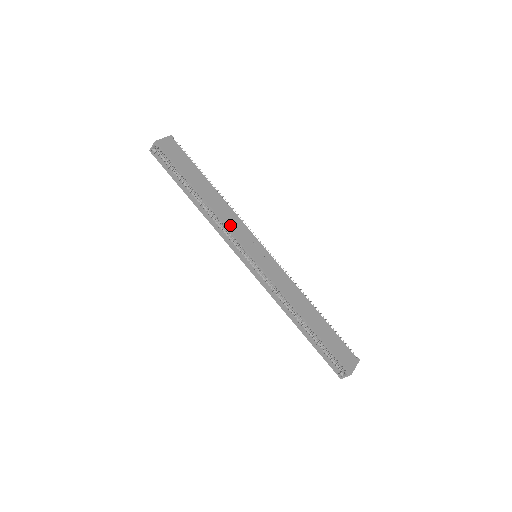
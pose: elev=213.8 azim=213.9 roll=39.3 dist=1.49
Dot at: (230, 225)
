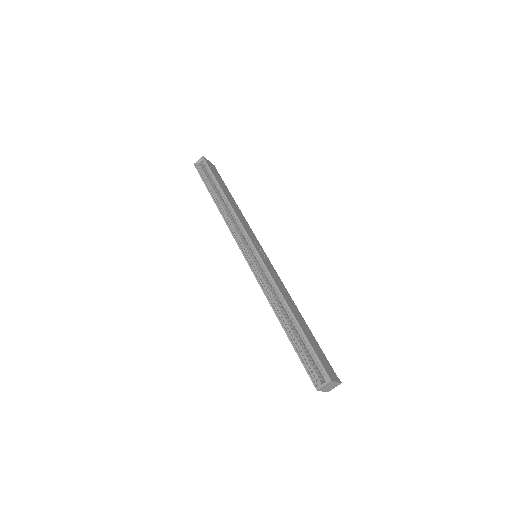
Dot at: (242, 222)
